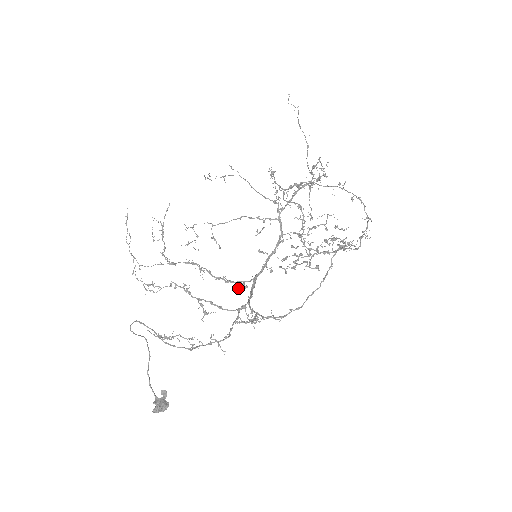
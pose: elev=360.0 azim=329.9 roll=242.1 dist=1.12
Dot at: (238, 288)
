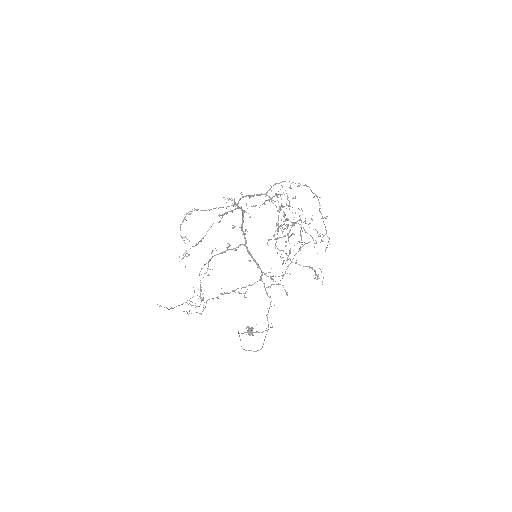
Dot at: (227, 247)
